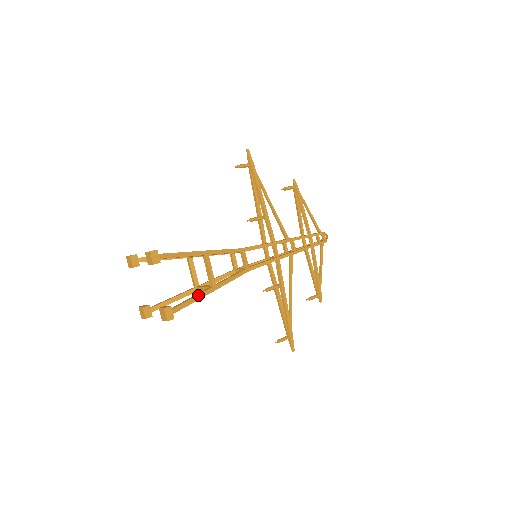
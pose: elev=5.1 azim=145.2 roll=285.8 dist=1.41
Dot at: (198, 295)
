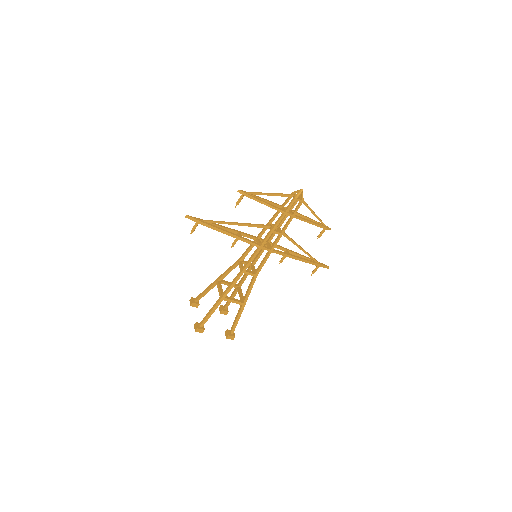
Dot at: (238, 316)
